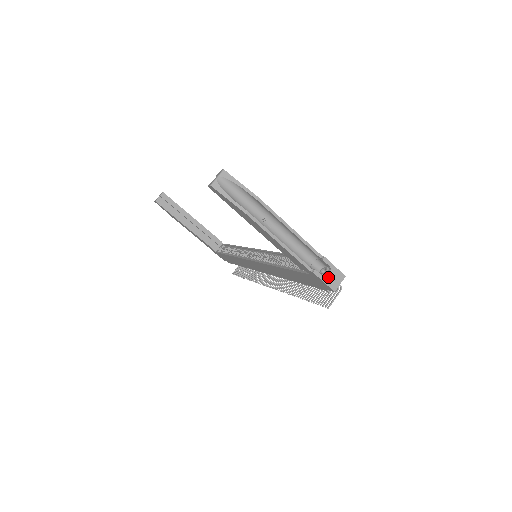
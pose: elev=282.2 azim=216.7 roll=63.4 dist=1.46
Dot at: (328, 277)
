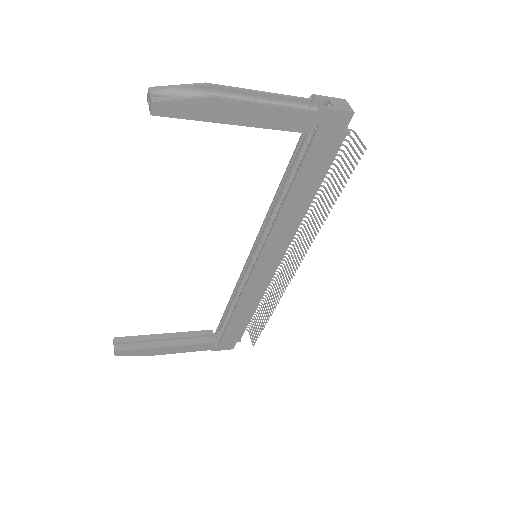
Dot at: (335, 106)
